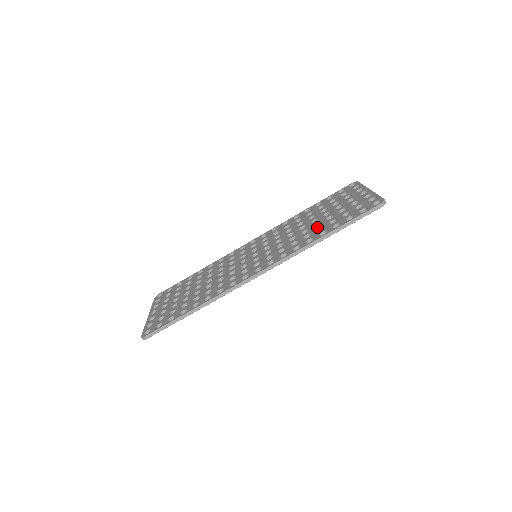
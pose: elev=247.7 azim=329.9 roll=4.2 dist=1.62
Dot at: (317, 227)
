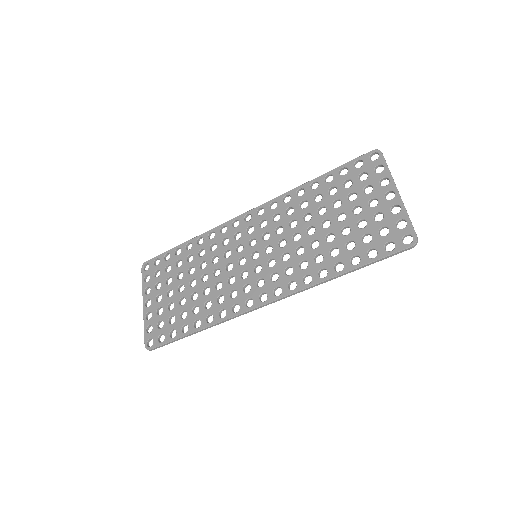
Dot at: (330, 245)
